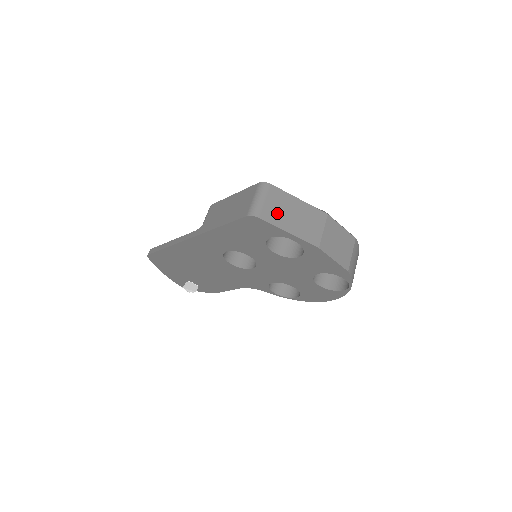
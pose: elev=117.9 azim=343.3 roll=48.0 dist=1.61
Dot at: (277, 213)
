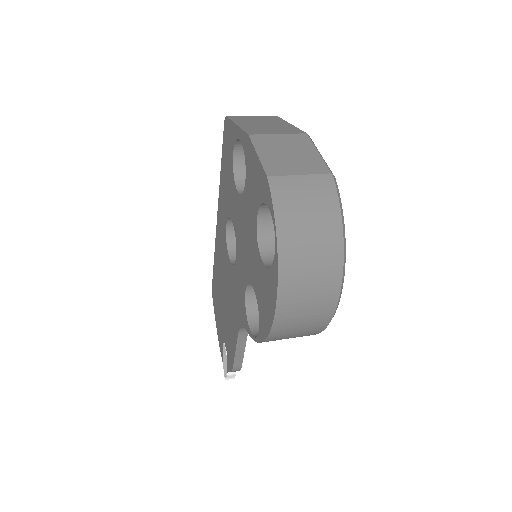
Dot at: (249, 120)
